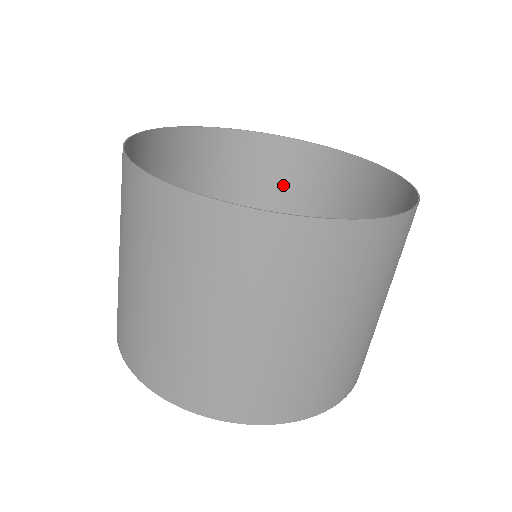
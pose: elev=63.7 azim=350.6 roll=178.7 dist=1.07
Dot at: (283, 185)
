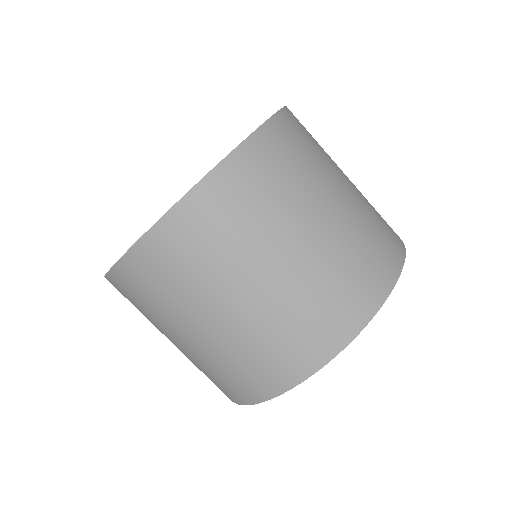
Dot at: occluded
